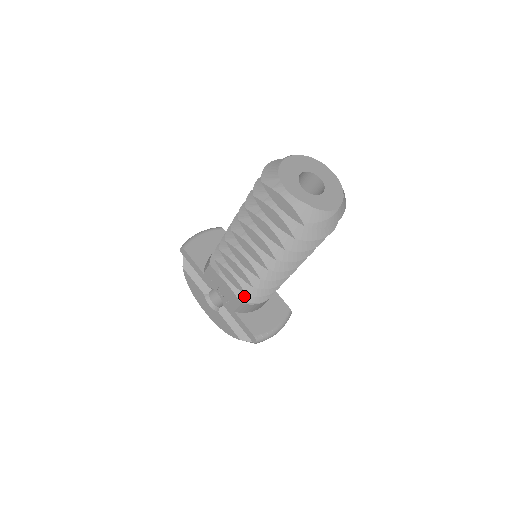
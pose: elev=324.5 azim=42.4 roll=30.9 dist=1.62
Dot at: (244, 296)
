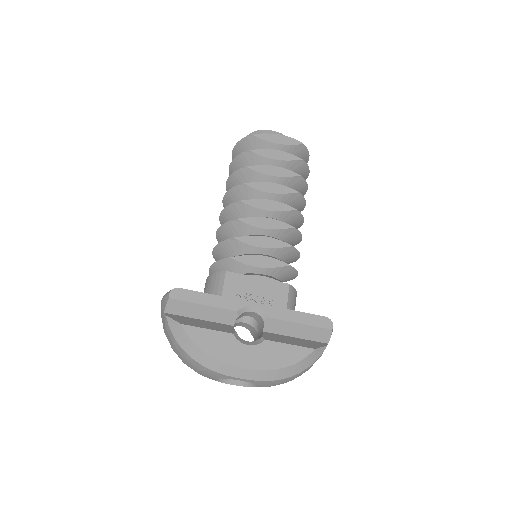
Dot at: occluded
